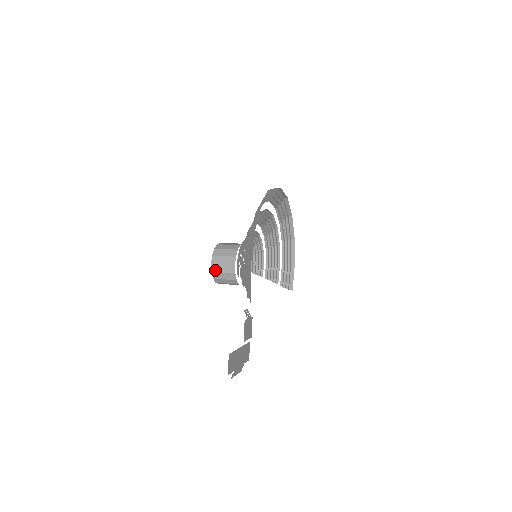
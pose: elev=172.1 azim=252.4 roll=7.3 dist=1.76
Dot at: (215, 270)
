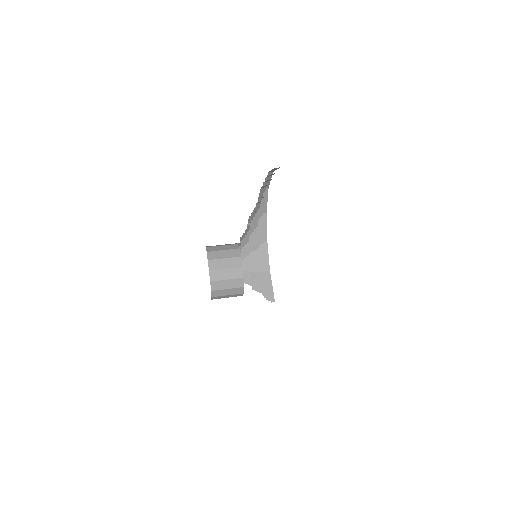
Dot at: (215, 278)
